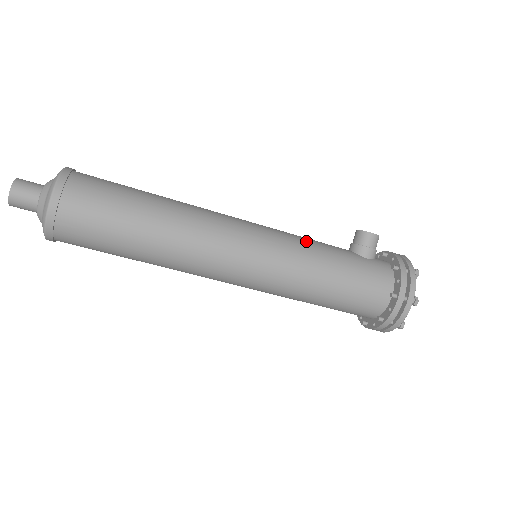
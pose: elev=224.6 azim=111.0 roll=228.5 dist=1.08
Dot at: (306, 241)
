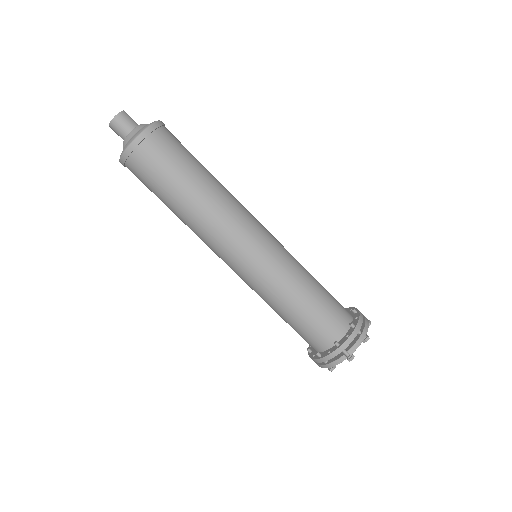
Dot at: occluded
